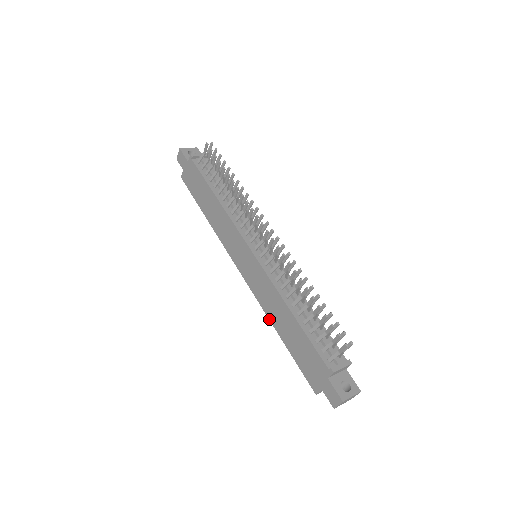
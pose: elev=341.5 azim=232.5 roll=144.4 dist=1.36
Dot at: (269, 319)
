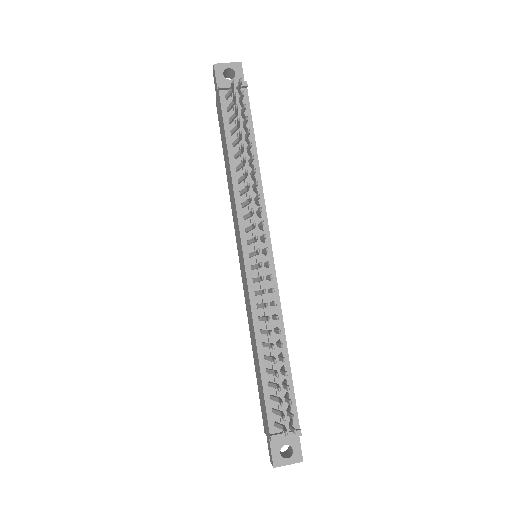
Dot at: occluded
